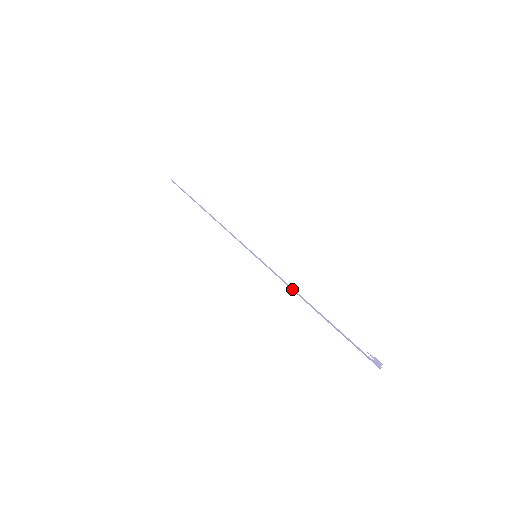
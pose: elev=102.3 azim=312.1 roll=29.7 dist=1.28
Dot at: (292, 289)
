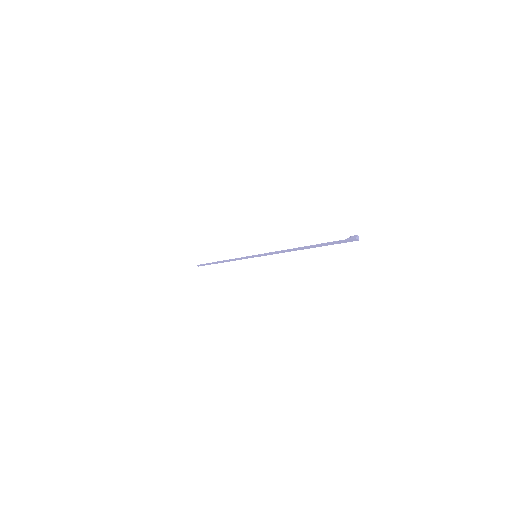
Dot at: (283, 251)
